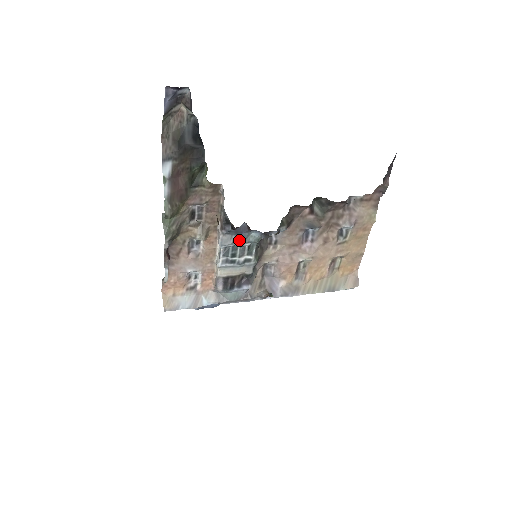
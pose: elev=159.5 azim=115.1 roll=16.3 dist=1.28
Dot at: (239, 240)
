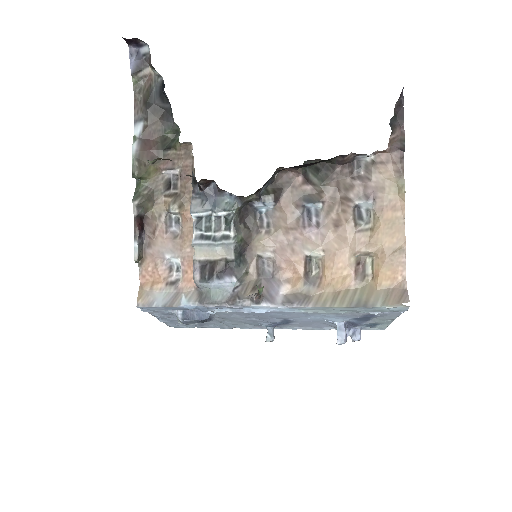
Dot at: (211, 207)
